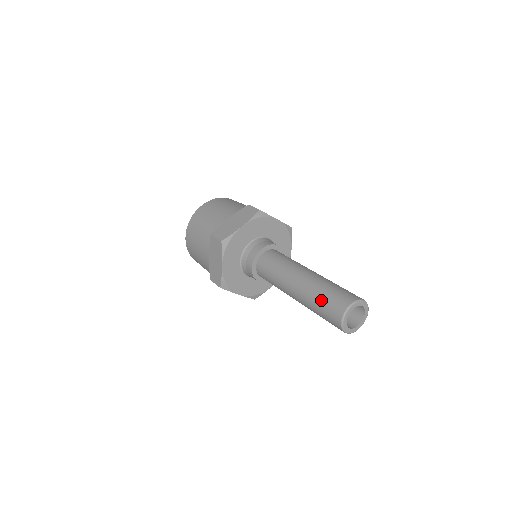
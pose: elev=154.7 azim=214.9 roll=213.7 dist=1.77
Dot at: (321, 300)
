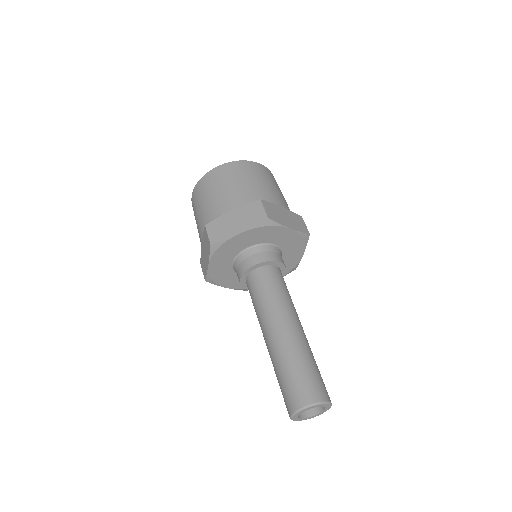
Dot at: occluded
